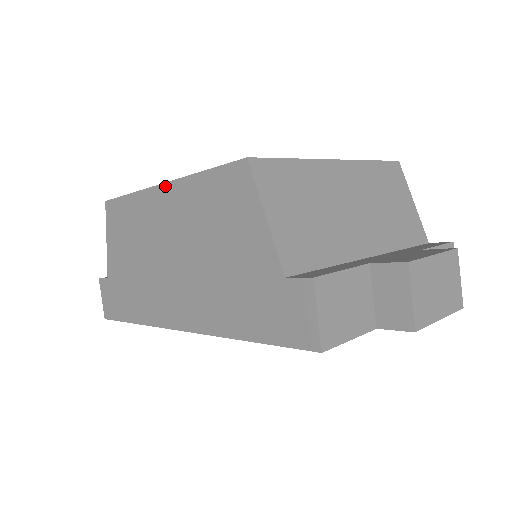
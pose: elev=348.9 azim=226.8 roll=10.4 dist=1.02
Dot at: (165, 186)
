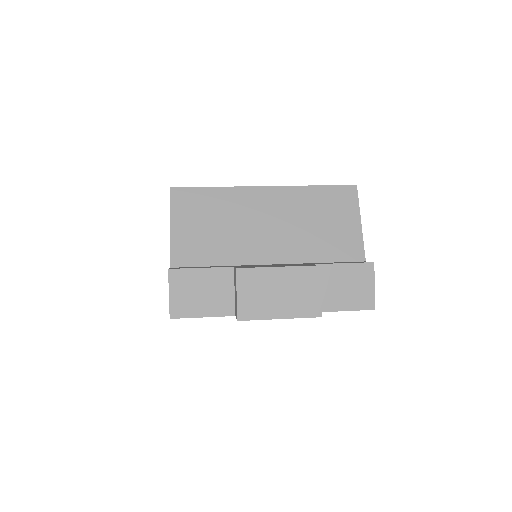
Dot at: occluded
